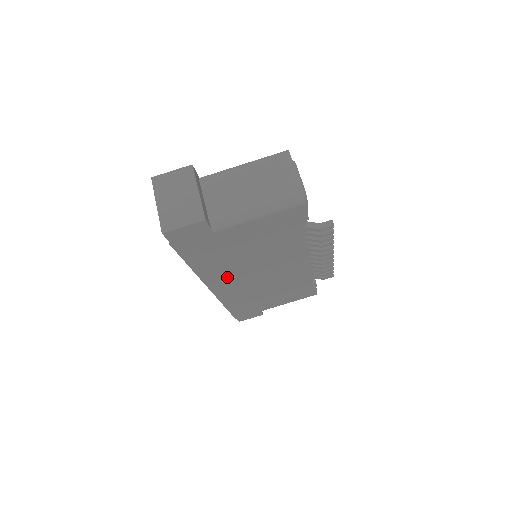
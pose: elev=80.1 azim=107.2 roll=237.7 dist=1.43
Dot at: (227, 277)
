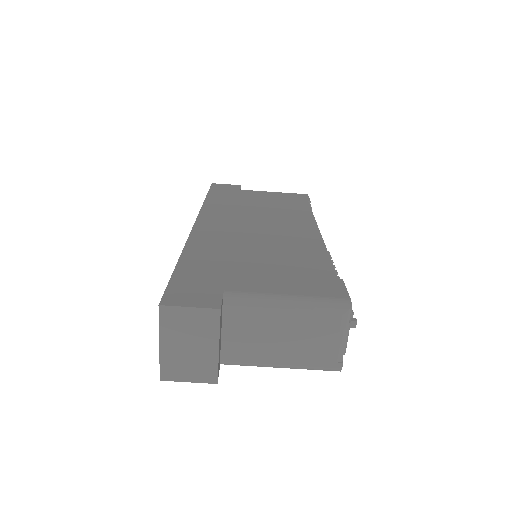
Dot at: occluded
